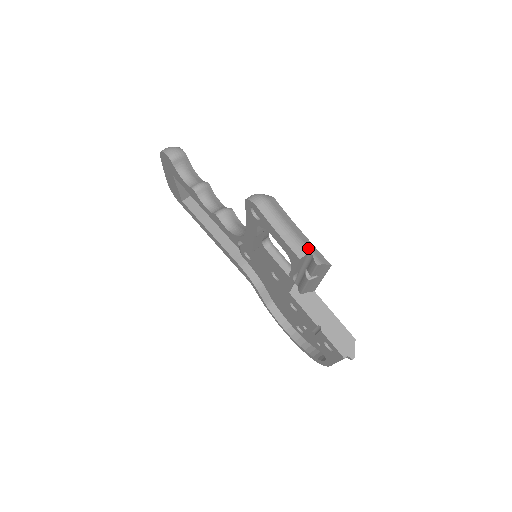
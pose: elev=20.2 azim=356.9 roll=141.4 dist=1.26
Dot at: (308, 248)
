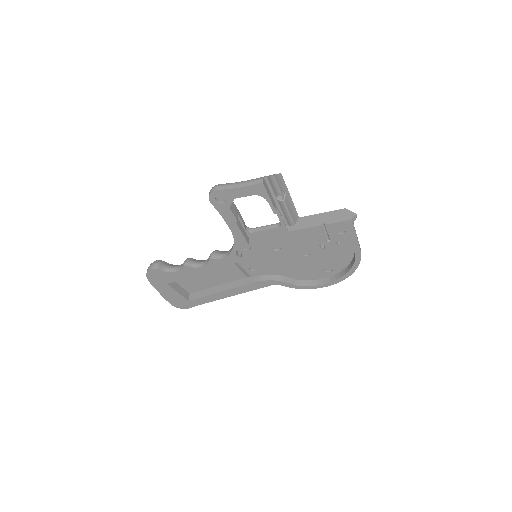
Dot at: (261, 177)
